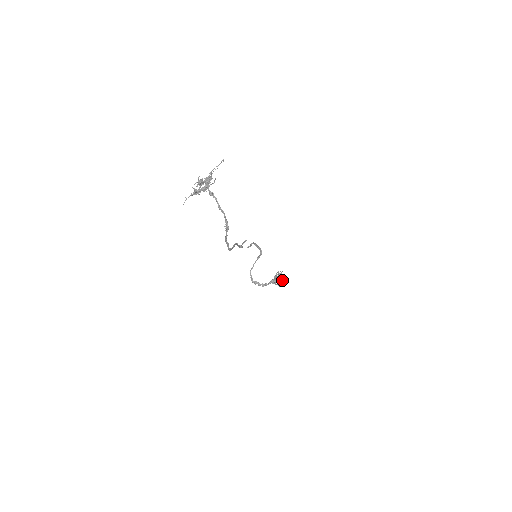
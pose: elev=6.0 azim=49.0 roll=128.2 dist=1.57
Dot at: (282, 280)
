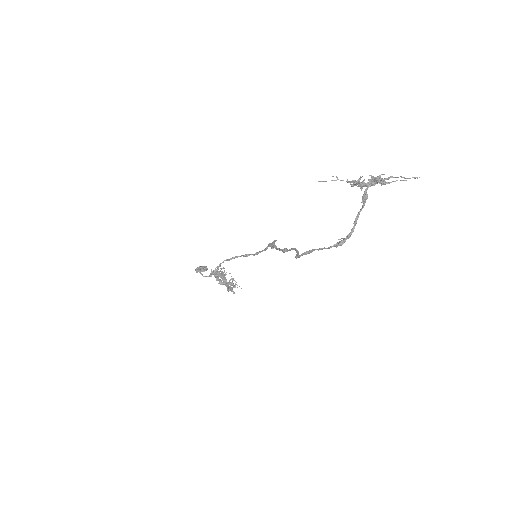
Dot at: (235, 286)
